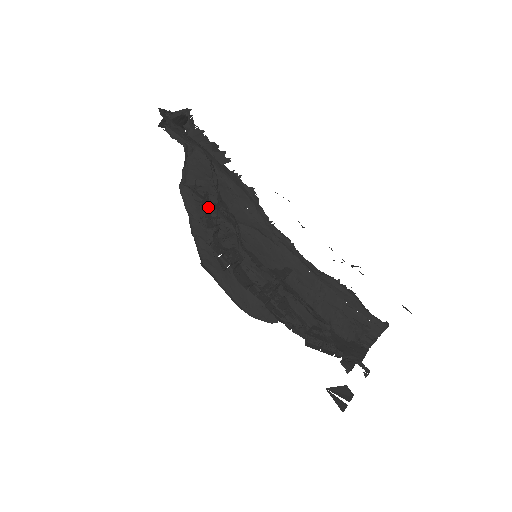
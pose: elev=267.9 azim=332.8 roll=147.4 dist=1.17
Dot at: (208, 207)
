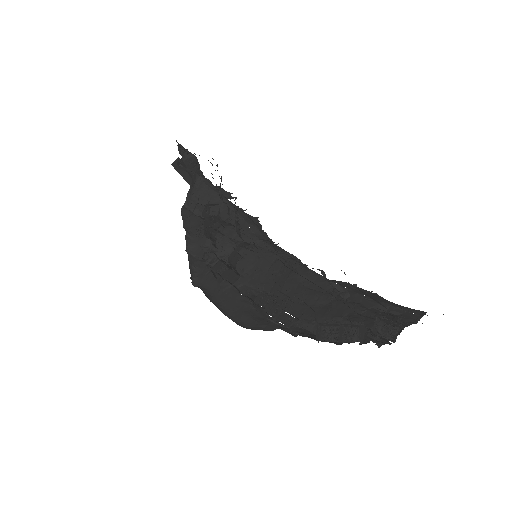
Dot at: (208, 219)
